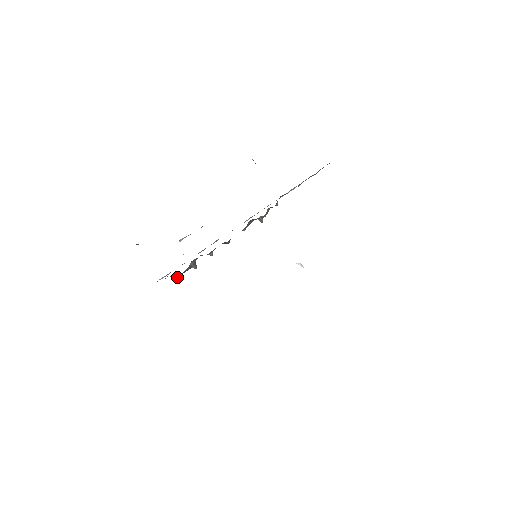
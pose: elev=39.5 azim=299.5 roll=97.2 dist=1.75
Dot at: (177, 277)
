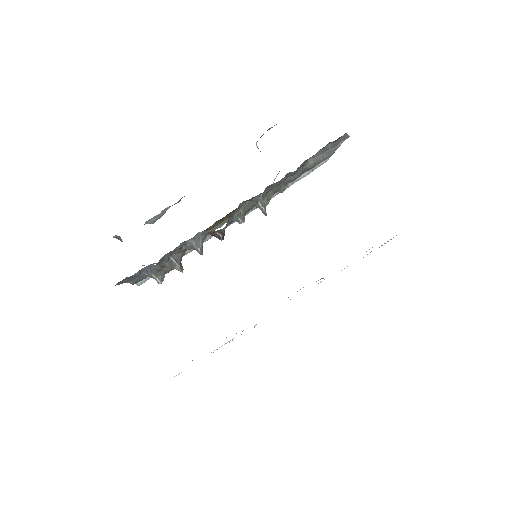
Dot at: (156, 280)
